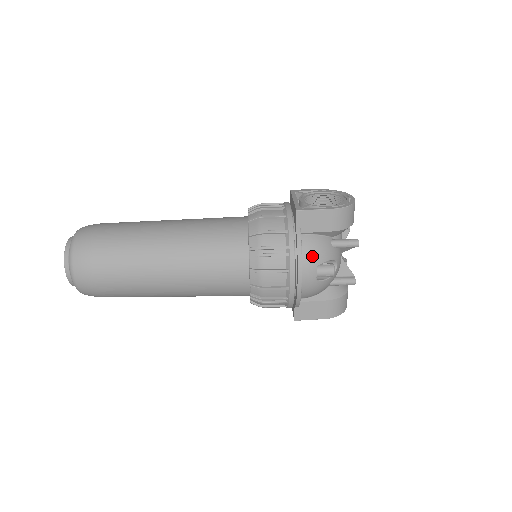
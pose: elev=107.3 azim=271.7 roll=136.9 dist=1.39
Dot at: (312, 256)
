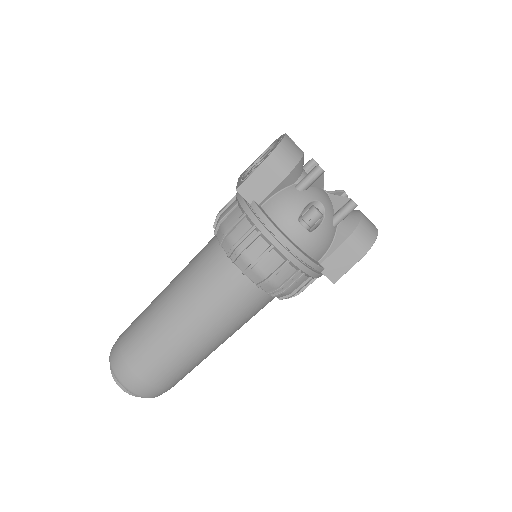
Dot at: (284, 216)
